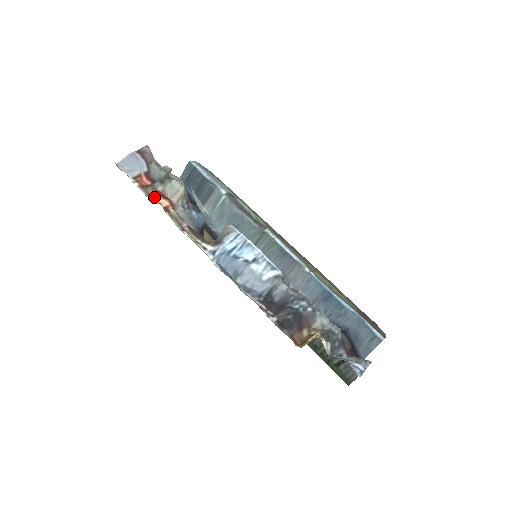
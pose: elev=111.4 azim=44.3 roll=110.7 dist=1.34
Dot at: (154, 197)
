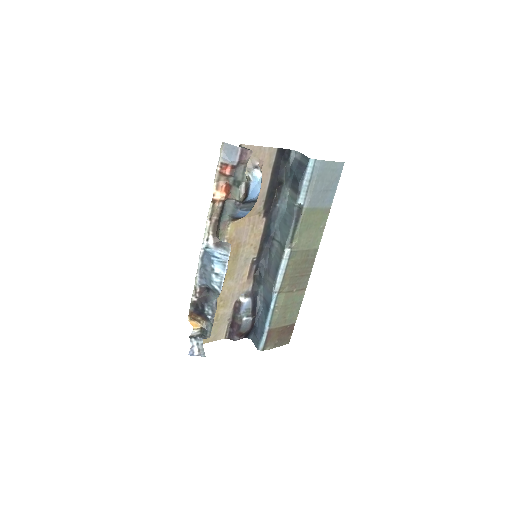
Dot at: (218, 187)
